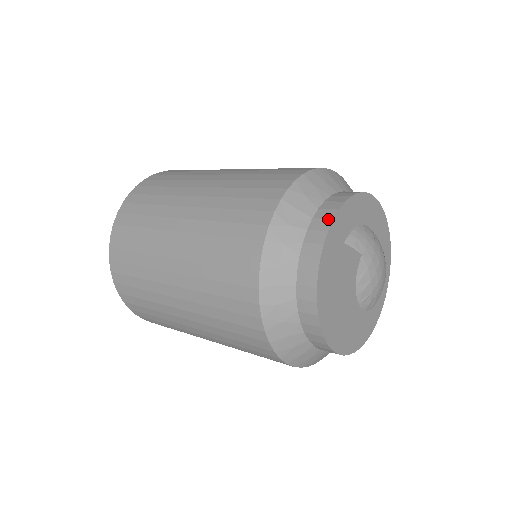
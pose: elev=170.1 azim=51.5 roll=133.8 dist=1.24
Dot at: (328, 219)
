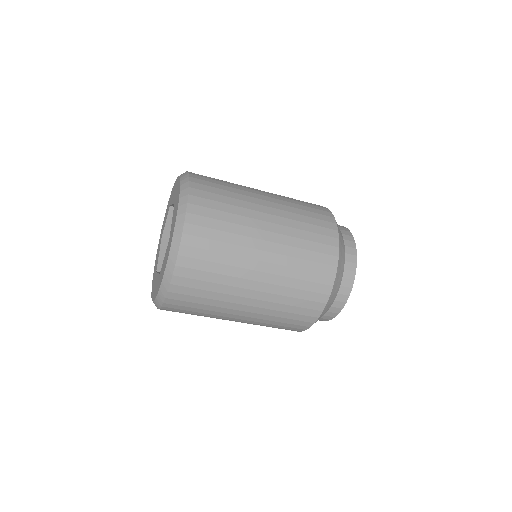
Dot at: (348, 231)
